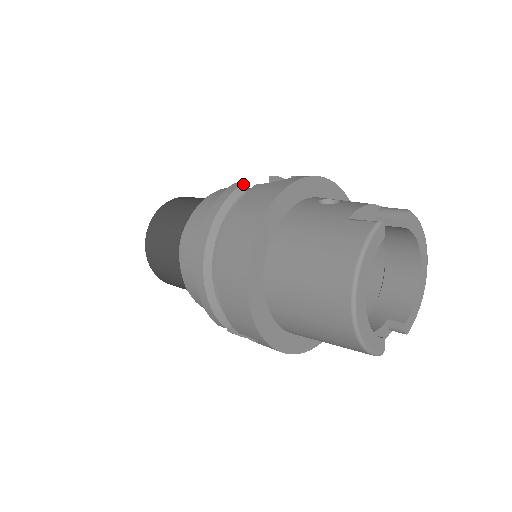
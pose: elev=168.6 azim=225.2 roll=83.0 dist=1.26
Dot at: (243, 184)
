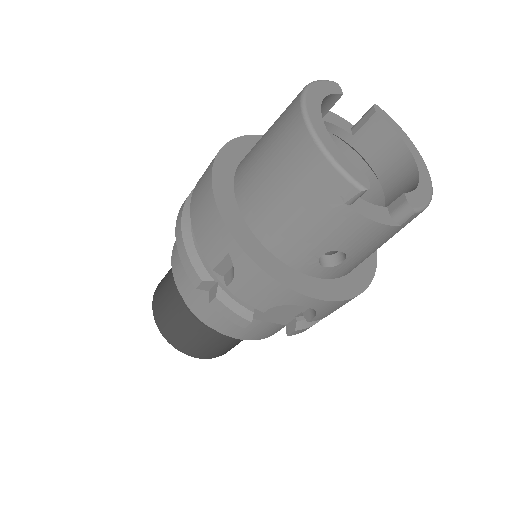
Dot at: occluded
